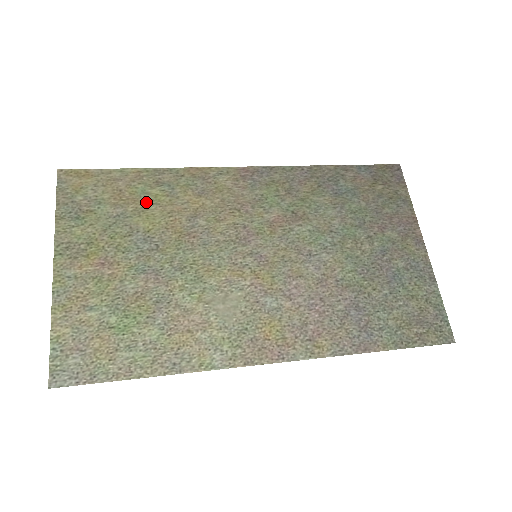
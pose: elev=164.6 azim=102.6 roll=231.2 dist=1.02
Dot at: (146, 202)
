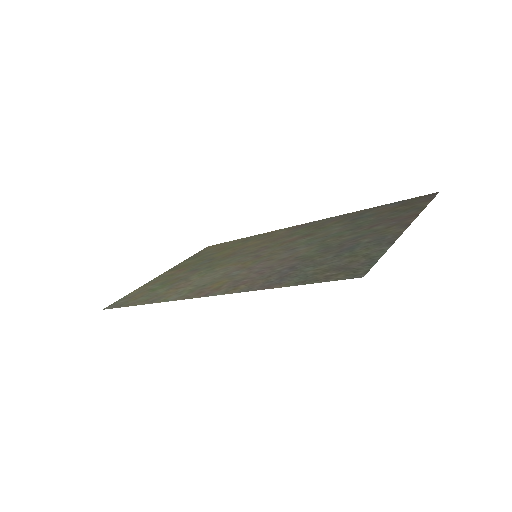
Dot at: (229, 248)
